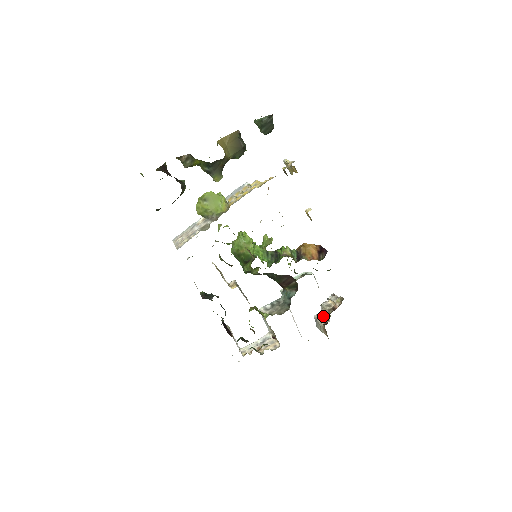
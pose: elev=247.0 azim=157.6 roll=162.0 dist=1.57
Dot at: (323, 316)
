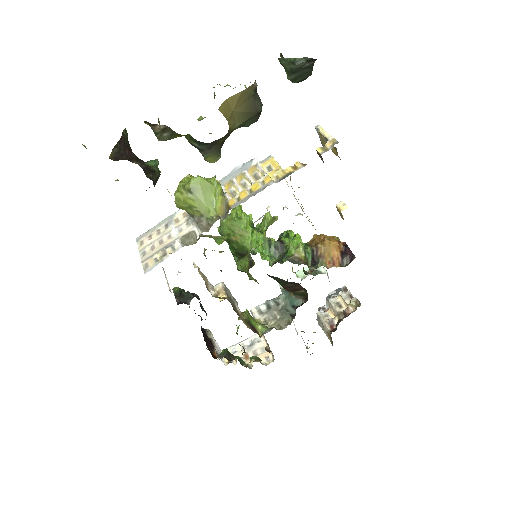
Dot at: (328, 315)
